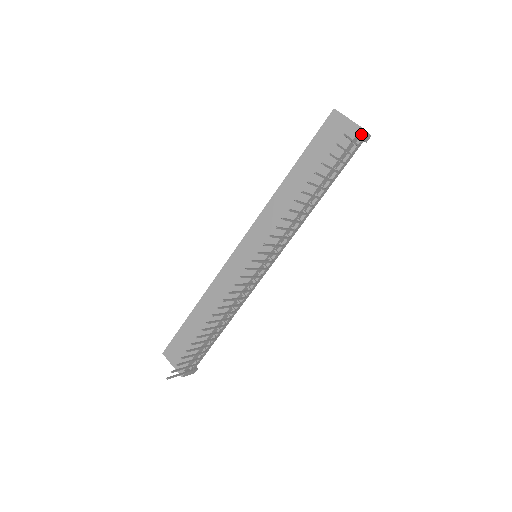
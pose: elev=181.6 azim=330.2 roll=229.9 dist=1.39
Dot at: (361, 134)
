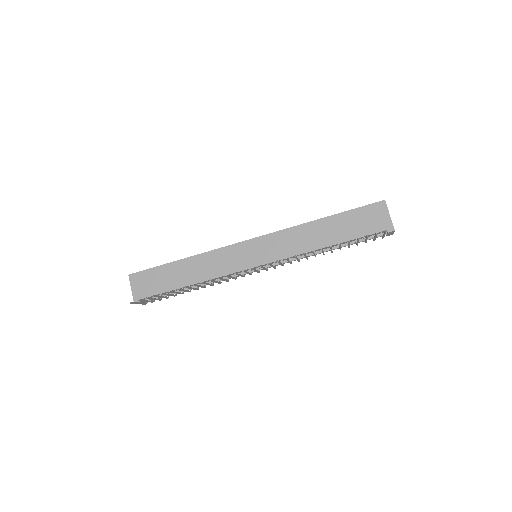
Dot at: (390, 232)
